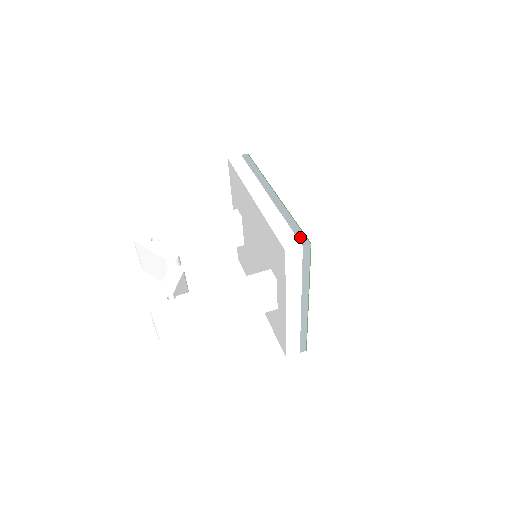
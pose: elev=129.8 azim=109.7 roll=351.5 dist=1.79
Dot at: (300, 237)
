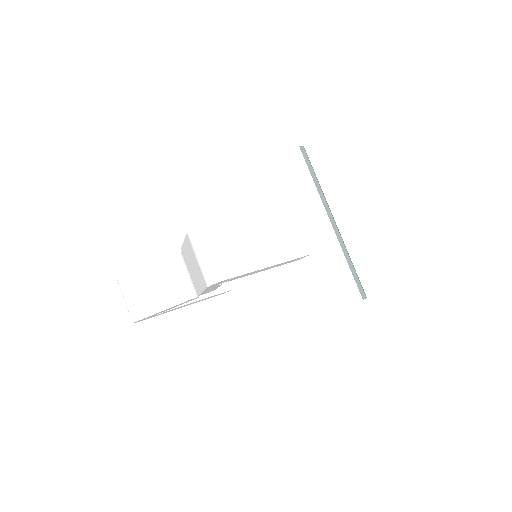
Dot at: occluded
